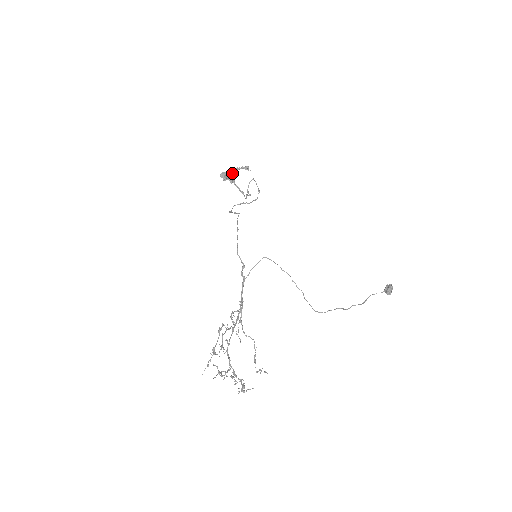
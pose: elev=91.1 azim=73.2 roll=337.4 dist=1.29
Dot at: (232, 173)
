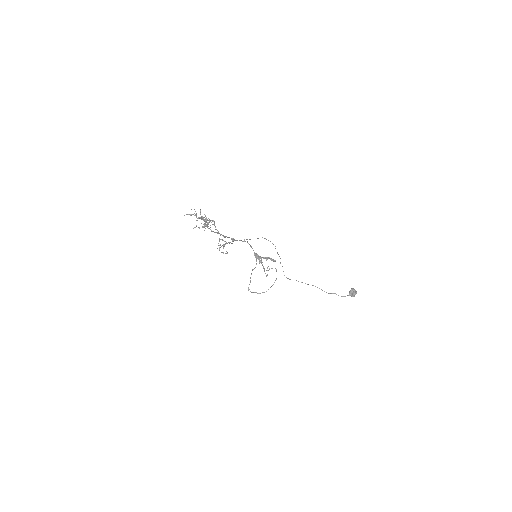
Dot at: occluded
